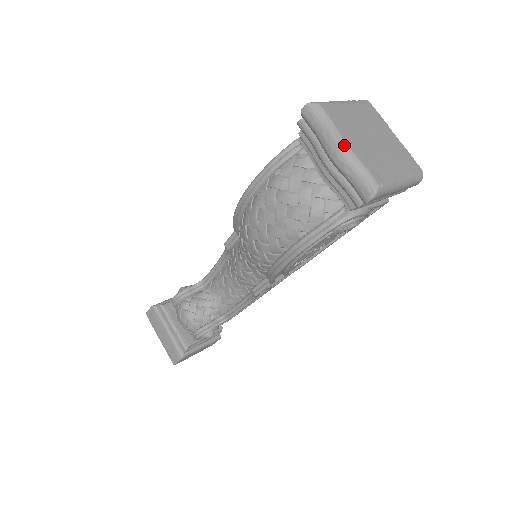
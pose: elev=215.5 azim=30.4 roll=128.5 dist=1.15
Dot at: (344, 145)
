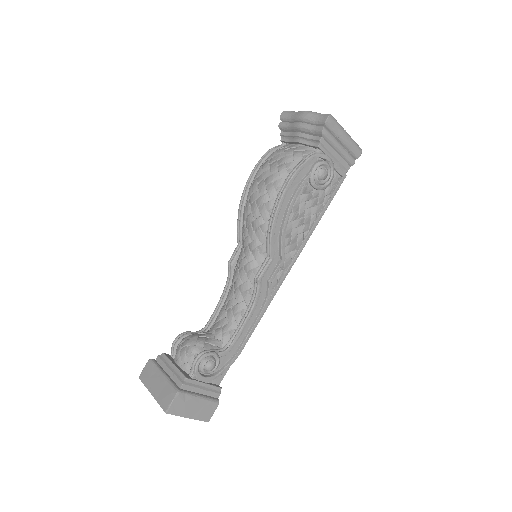
Dot at: (307, 111)
